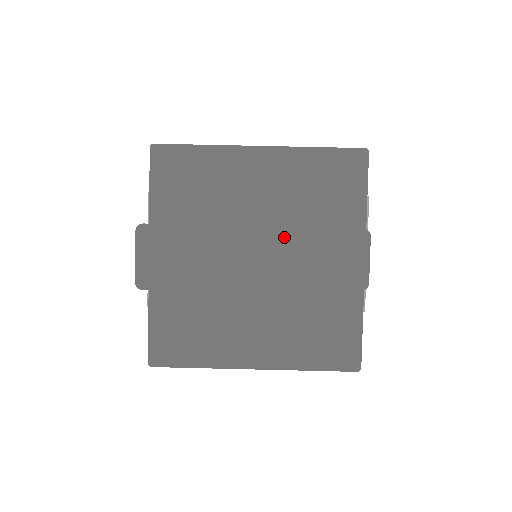
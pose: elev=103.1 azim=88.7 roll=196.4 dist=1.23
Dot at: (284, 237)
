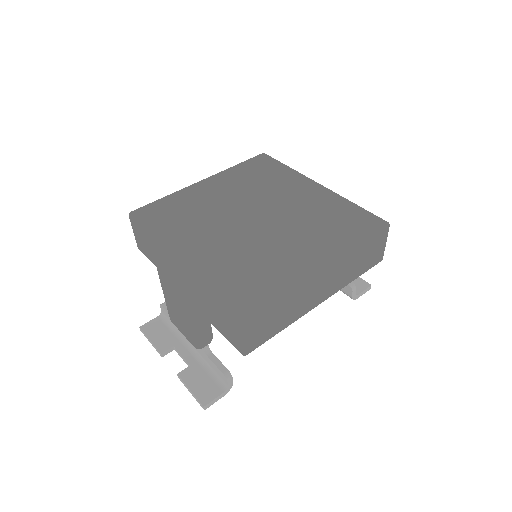
Dot at: (259, 194)
